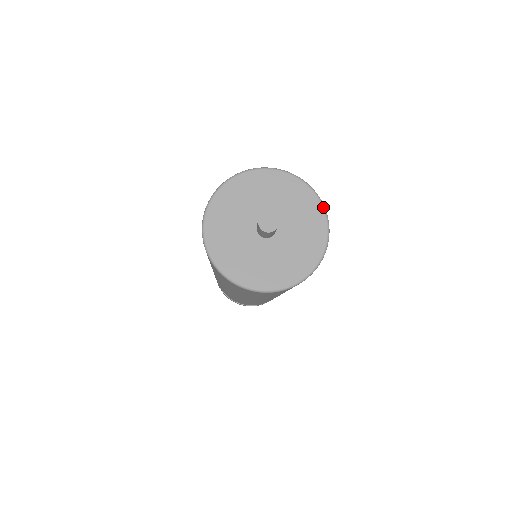
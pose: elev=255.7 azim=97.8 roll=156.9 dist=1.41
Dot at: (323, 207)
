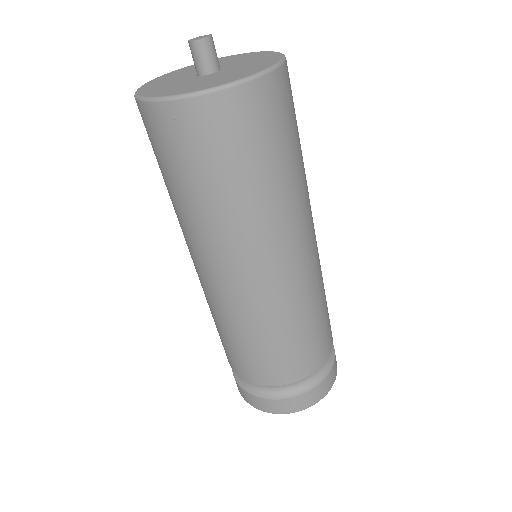
Dot at: (255, 52)
